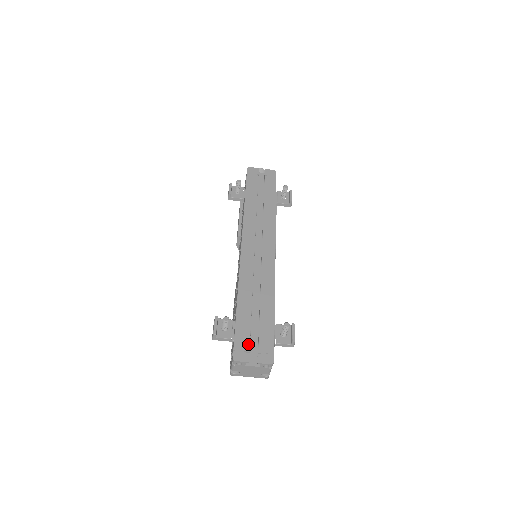
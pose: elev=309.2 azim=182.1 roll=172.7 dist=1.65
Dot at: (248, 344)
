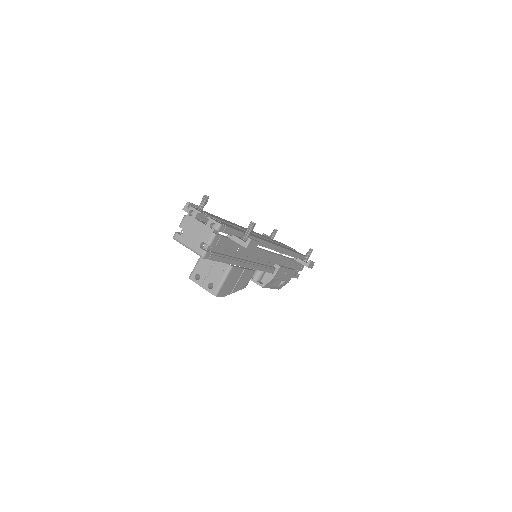
Dot at: (210, 215)
